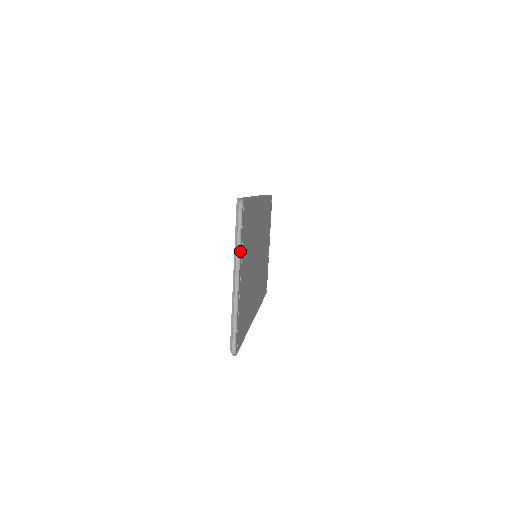
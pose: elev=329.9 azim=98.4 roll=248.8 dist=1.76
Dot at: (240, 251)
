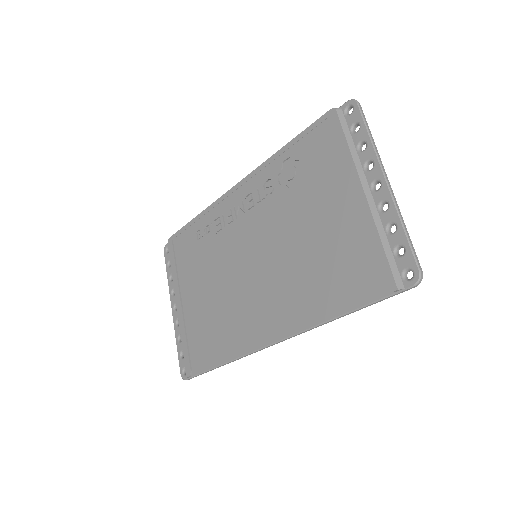
Dot at: (375, 149)
